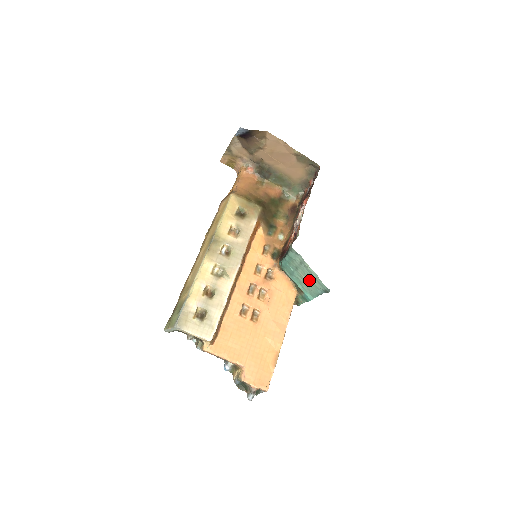
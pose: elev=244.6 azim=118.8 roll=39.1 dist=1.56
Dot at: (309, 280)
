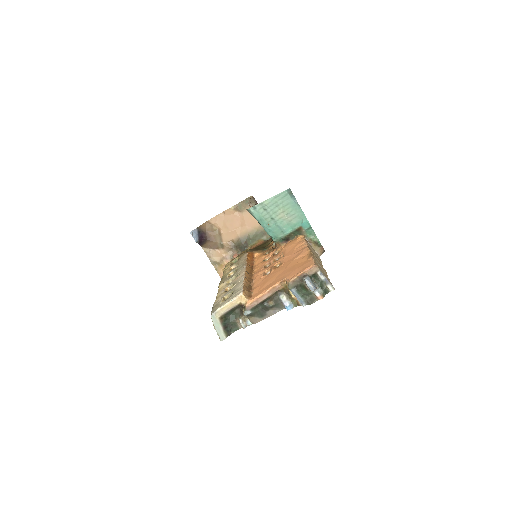
Dot at: (283, 210)
